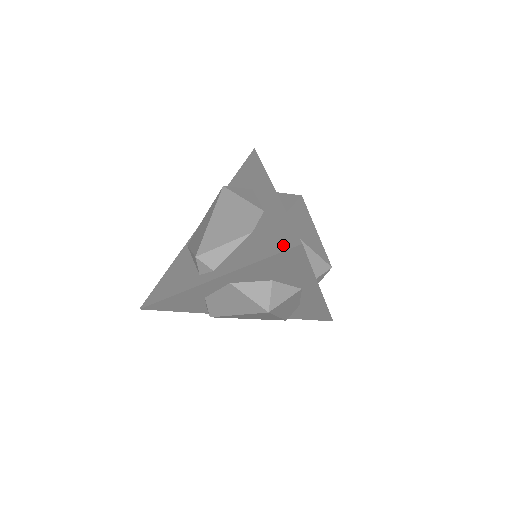
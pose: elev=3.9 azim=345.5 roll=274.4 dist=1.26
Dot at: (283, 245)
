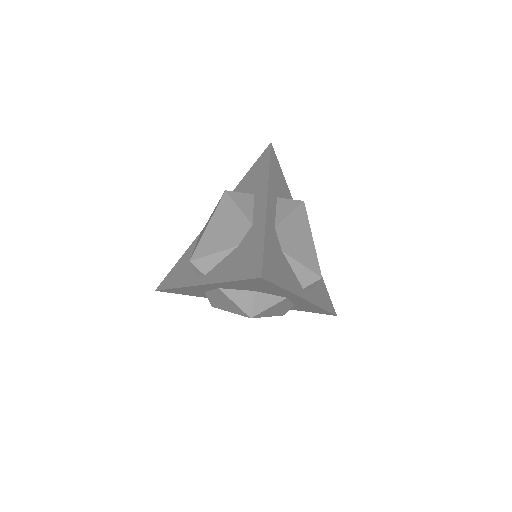
Dot at: (250, 272)
